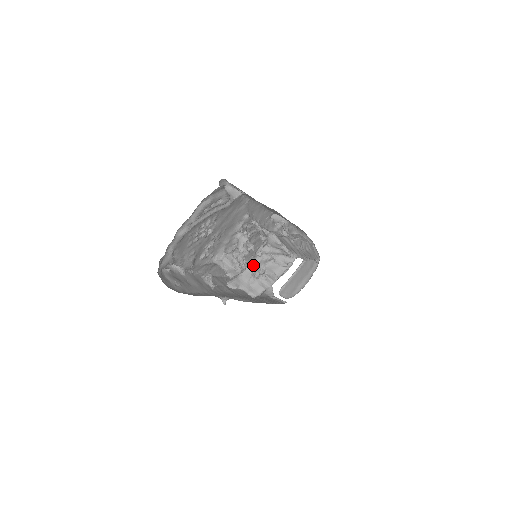
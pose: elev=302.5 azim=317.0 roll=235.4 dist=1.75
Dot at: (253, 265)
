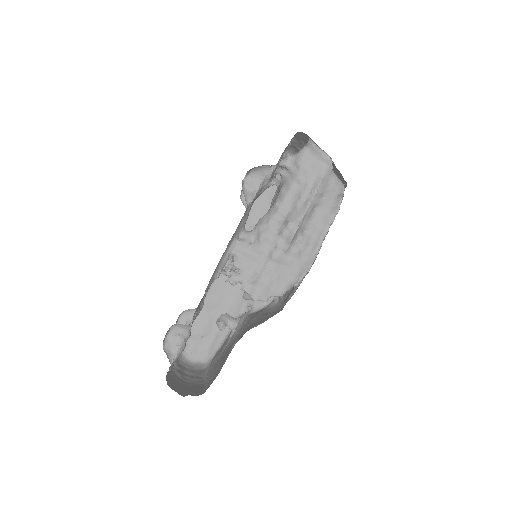
Dot at: occluded
